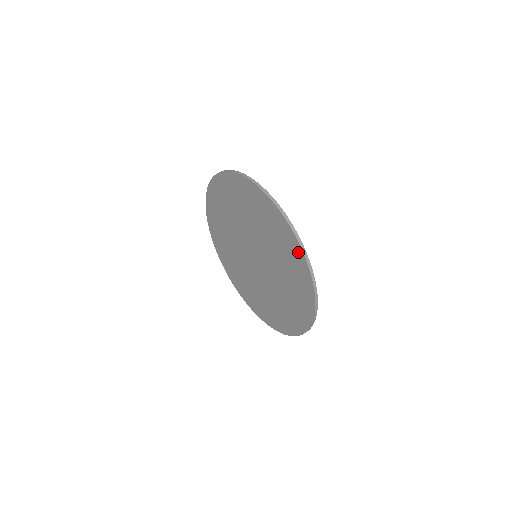
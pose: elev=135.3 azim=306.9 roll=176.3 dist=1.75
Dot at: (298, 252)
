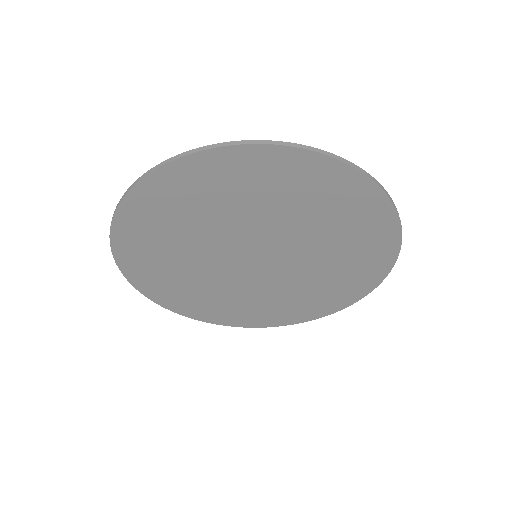
Dot at: (281, 157)
